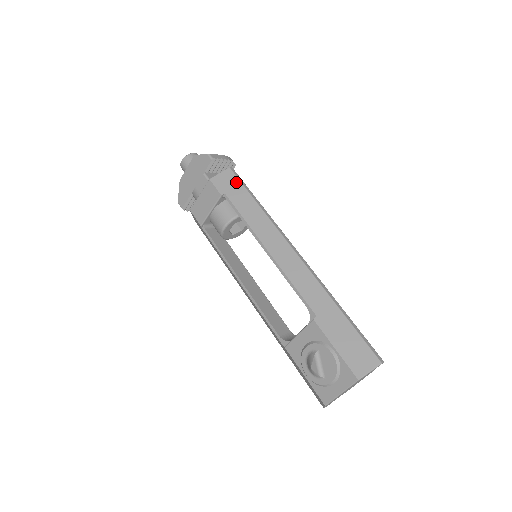
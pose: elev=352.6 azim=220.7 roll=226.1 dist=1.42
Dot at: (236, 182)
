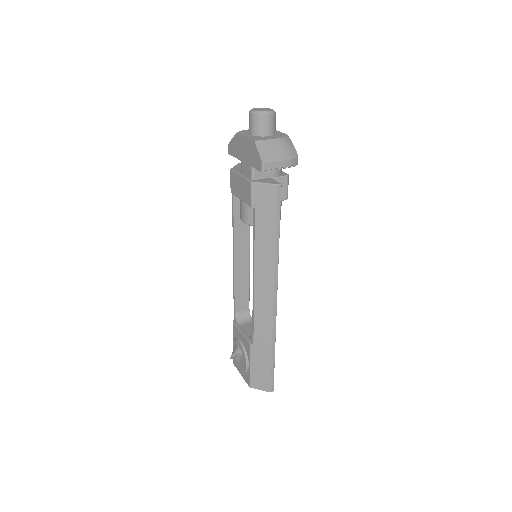
Dot at: (272, 205)
